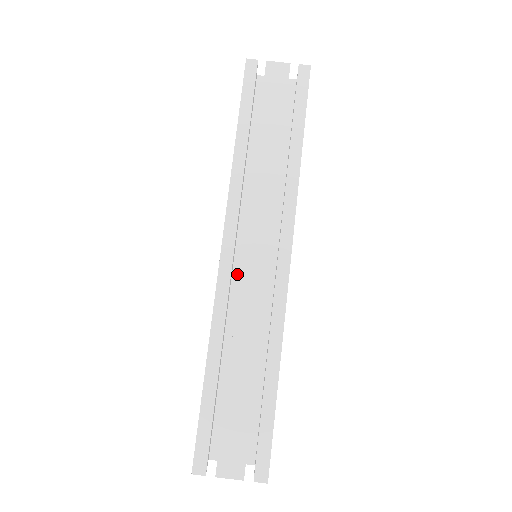
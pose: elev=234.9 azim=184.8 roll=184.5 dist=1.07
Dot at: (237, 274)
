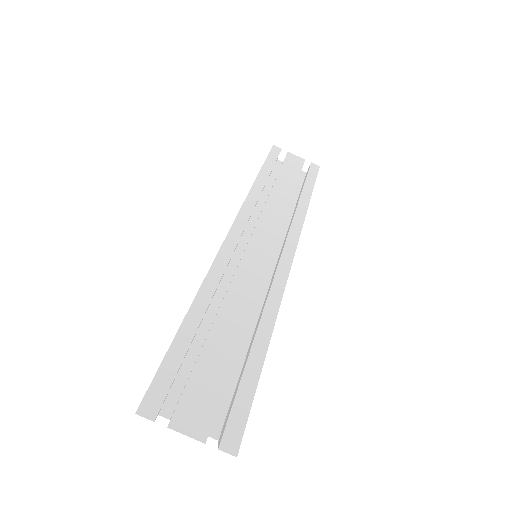
Dot at: (237, 258)
